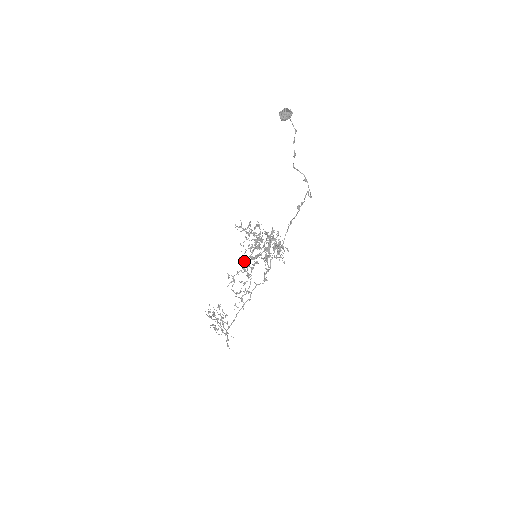
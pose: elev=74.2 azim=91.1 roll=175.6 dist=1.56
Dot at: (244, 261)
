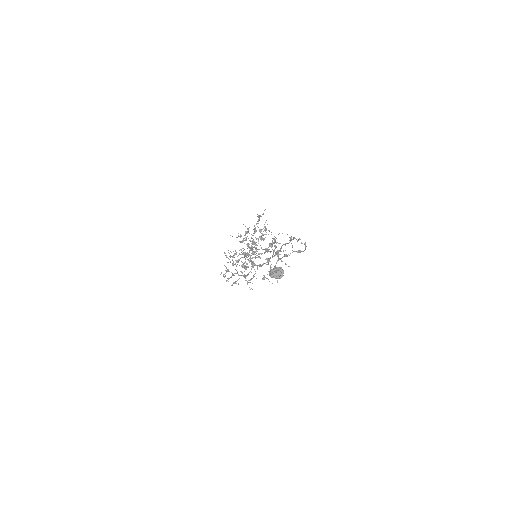
Dot at: occluded
